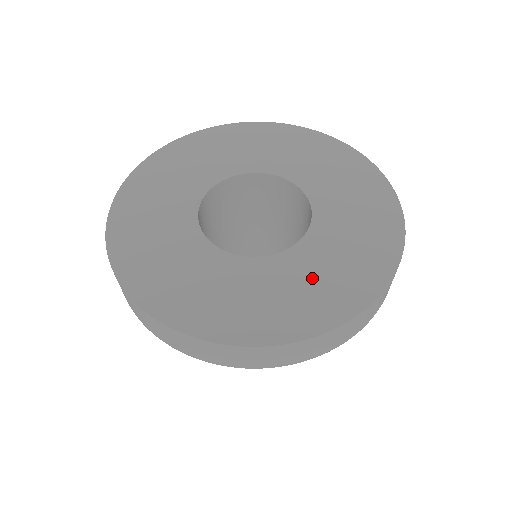
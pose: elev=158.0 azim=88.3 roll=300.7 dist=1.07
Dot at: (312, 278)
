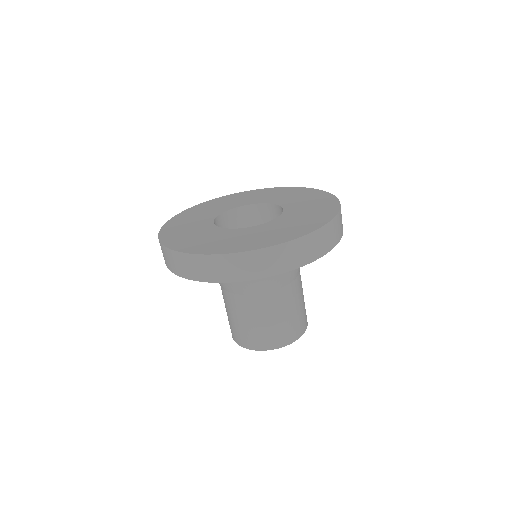
Dot at: (251, 236)
